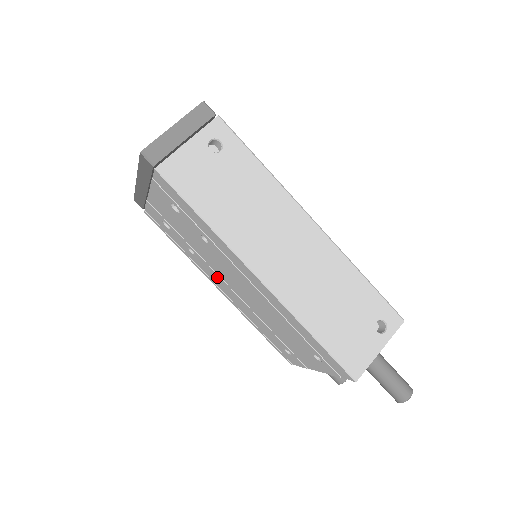
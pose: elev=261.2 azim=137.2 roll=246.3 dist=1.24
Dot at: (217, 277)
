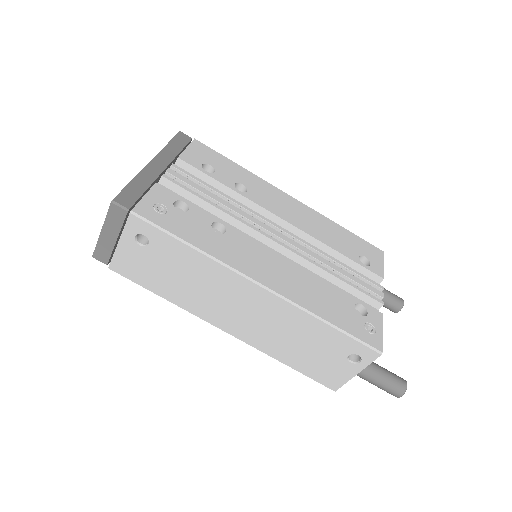
Dot at: occluded
